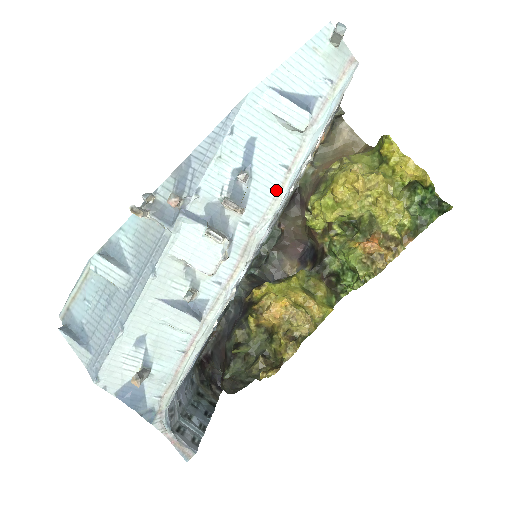
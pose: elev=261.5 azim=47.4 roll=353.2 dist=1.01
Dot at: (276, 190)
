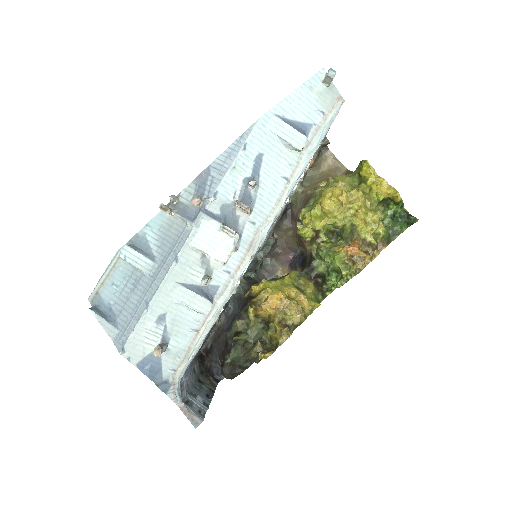
Dot at: (277, 197)
